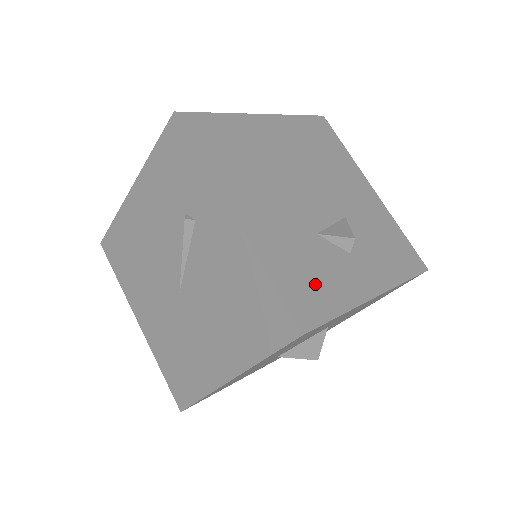
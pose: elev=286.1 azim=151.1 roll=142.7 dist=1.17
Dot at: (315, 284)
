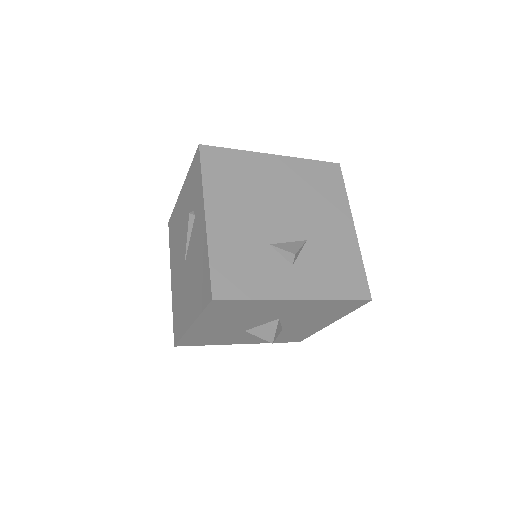
Dot at: (244, 274)
